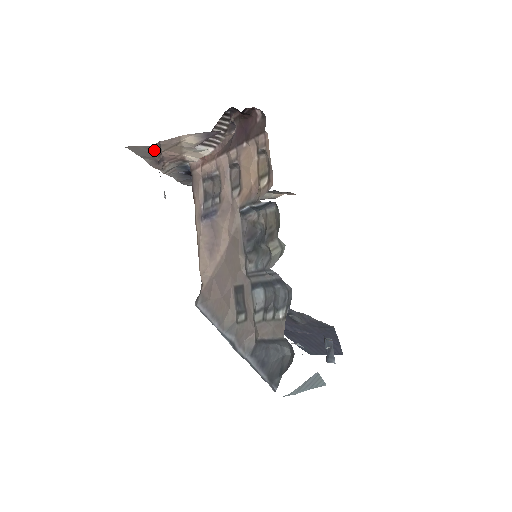
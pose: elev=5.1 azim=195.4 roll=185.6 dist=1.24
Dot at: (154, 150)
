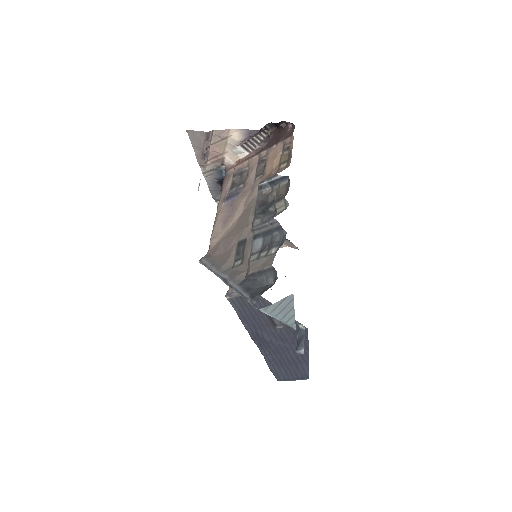
Dot at: (207, 137)
